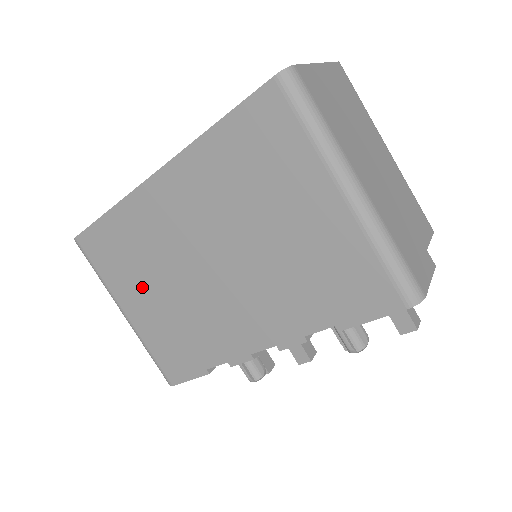
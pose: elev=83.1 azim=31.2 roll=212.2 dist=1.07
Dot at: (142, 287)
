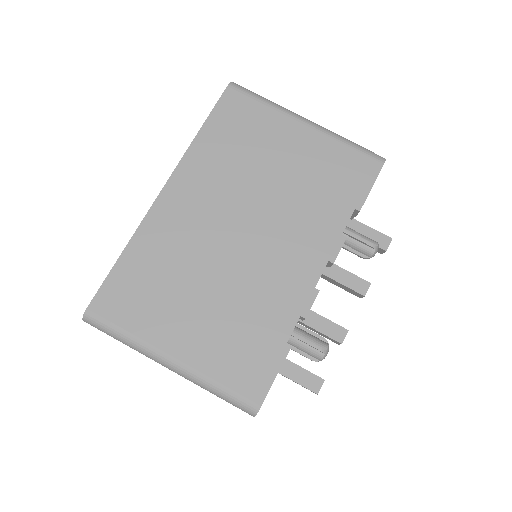
Dot at: (183, 306)
